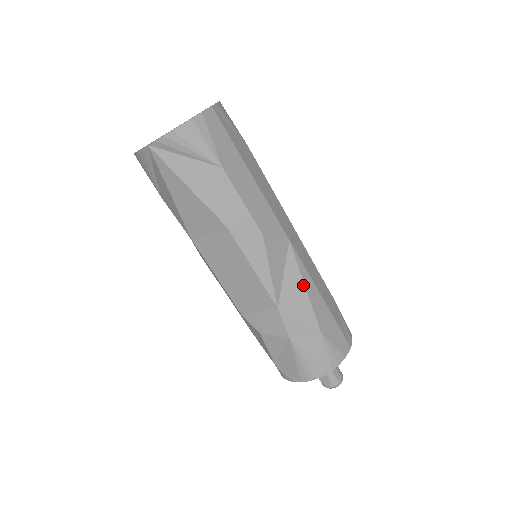
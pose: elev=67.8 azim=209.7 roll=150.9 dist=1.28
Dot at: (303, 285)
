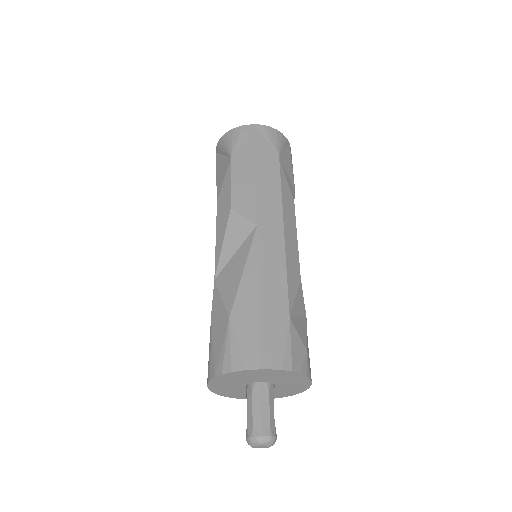
Dot at: (244, 266)
